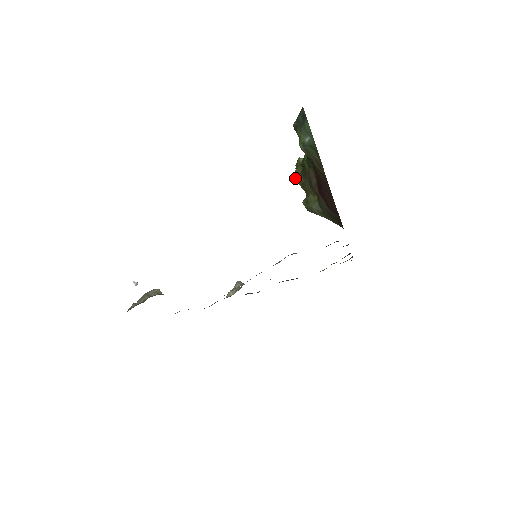
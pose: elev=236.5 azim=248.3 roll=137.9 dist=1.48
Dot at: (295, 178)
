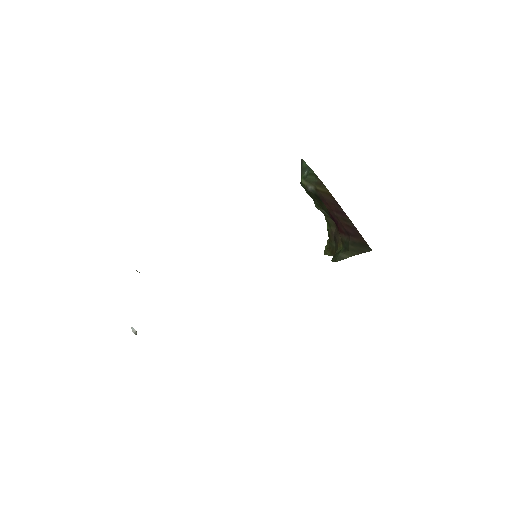
Dot at: occluded
